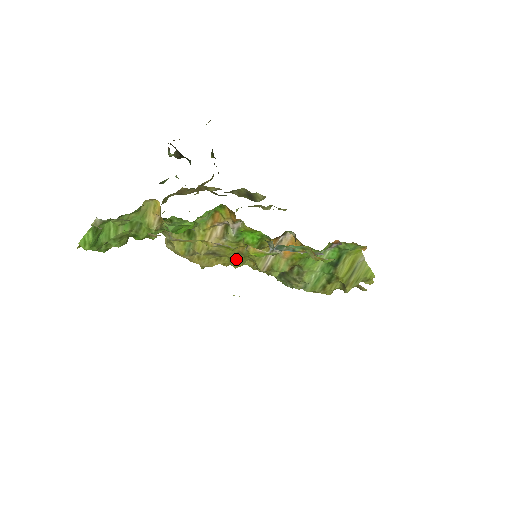
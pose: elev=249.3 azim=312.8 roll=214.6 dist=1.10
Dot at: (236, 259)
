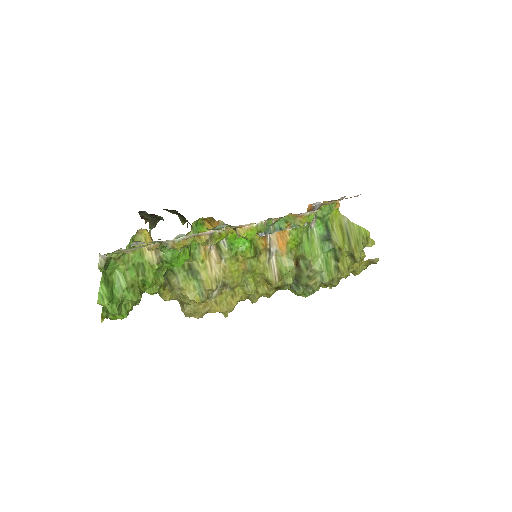
Dot at: (247, 283)
